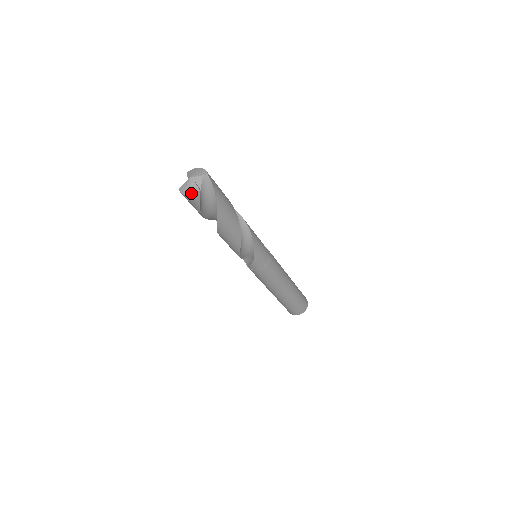
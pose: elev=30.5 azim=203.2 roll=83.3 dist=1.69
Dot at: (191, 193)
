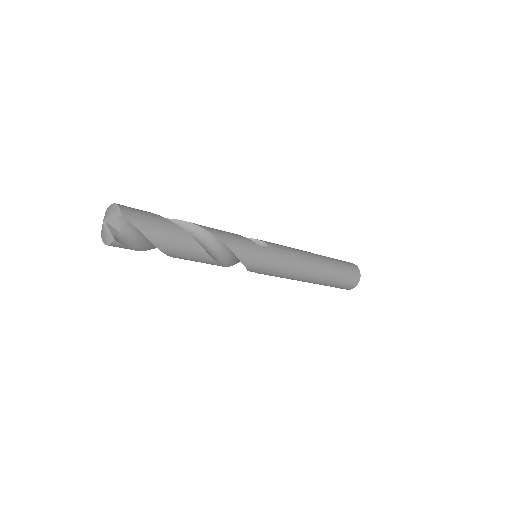
Dot at: (108, 243)
